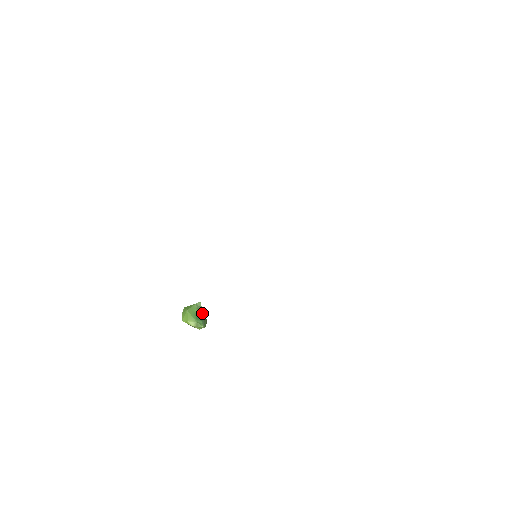
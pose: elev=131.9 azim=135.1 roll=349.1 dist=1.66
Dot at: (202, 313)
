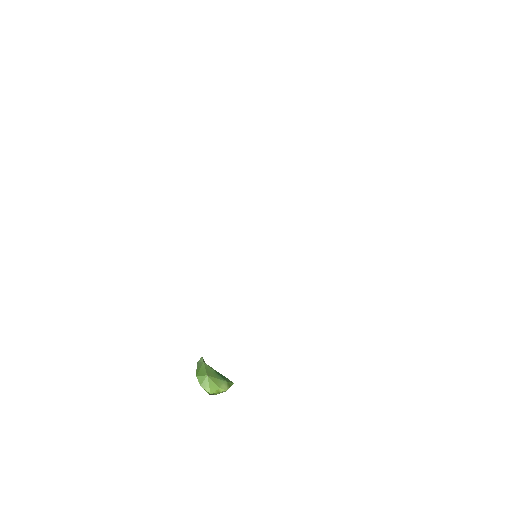
Dot at: occluded
